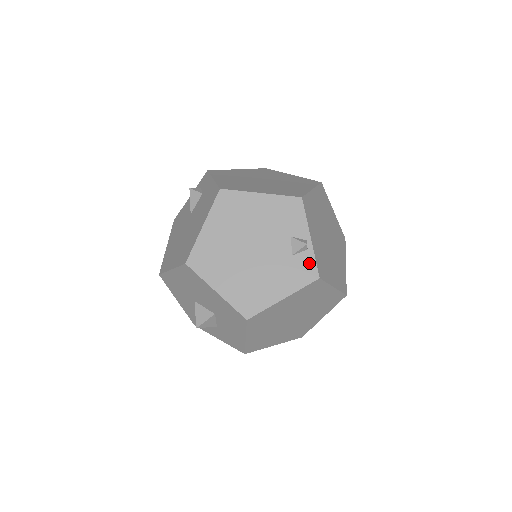
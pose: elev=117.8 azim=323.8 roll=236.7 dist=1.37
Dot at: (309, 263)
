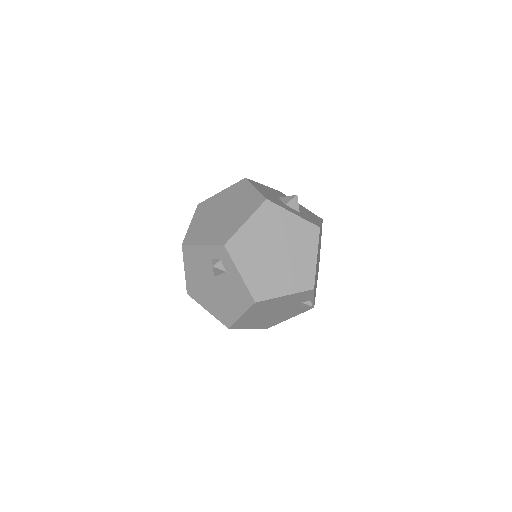
Dot at: occluded
